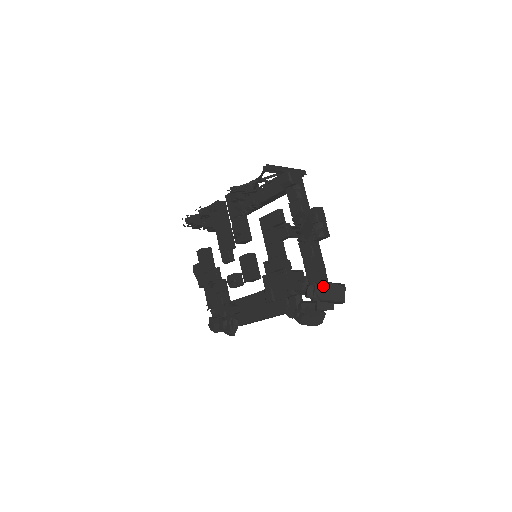
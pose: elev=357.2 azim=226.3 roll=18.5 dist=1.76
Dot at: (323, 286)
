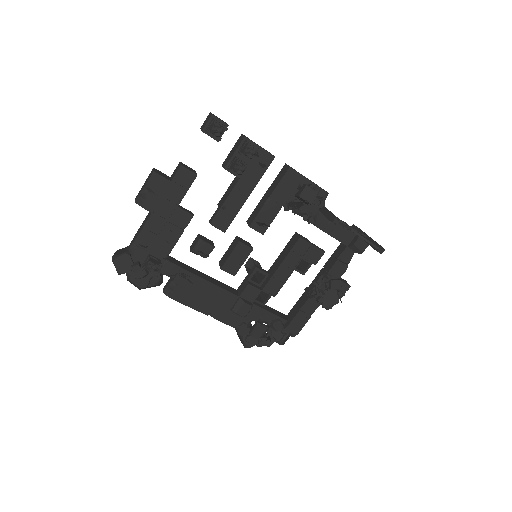
Dot at: (291, 336)
